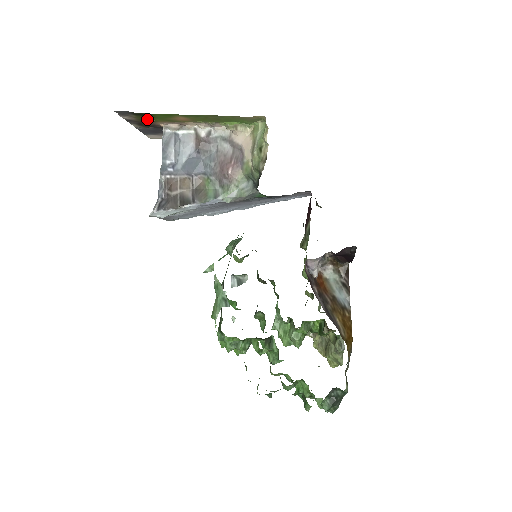
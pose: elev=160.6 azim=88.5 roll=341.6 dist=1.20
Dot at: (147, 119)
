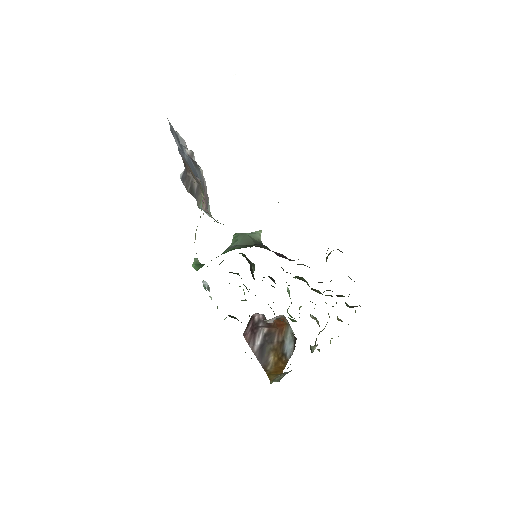
Dot at: occluded
